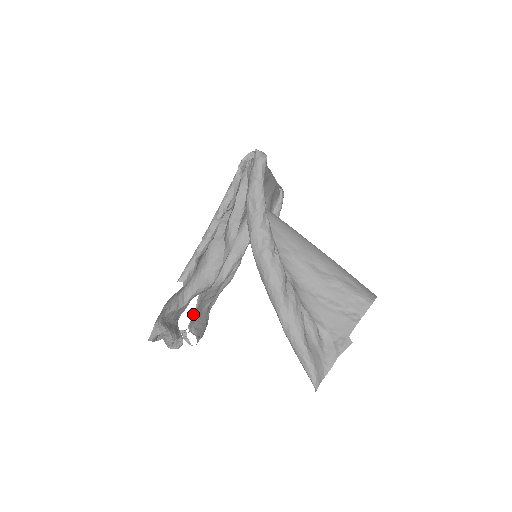
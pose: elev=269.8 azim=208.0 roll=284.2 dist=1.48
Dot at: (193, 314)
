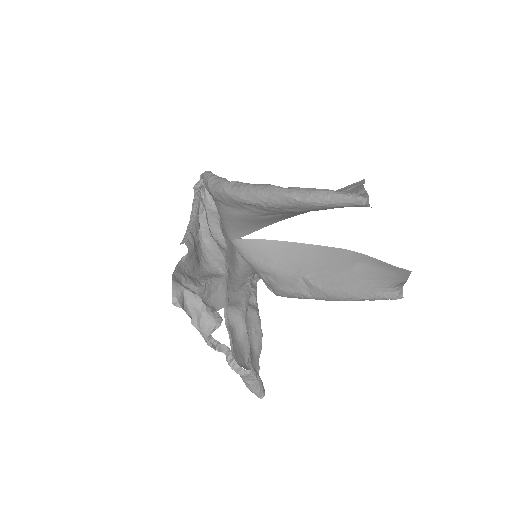
Dot at: (230, 344)
